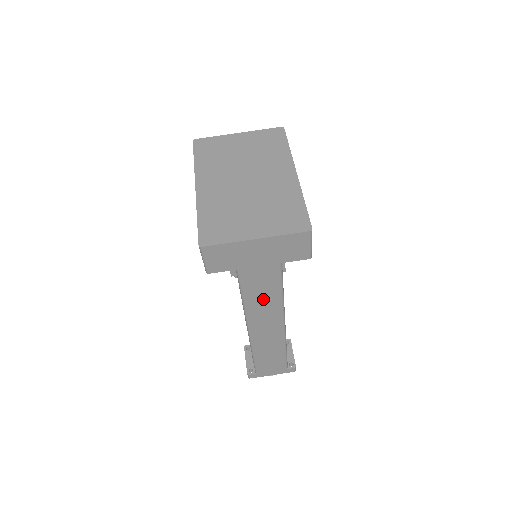
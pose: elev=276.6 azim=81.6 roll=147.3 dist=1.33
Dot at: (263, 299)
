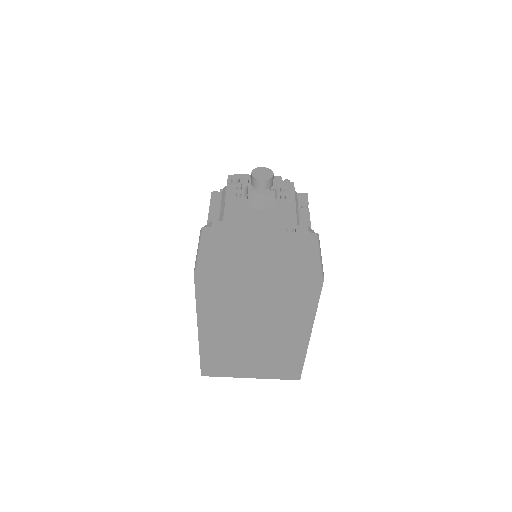
Dot at: occluded
